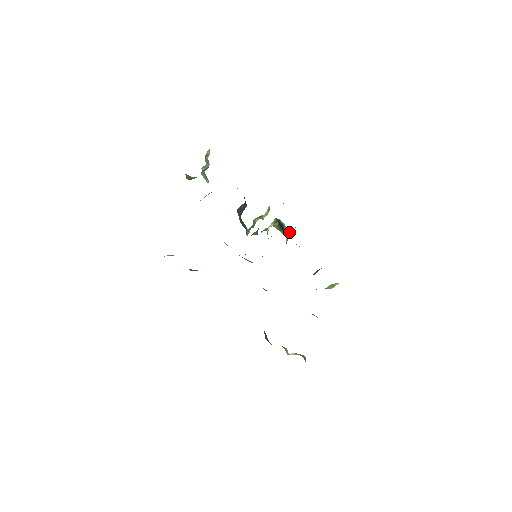
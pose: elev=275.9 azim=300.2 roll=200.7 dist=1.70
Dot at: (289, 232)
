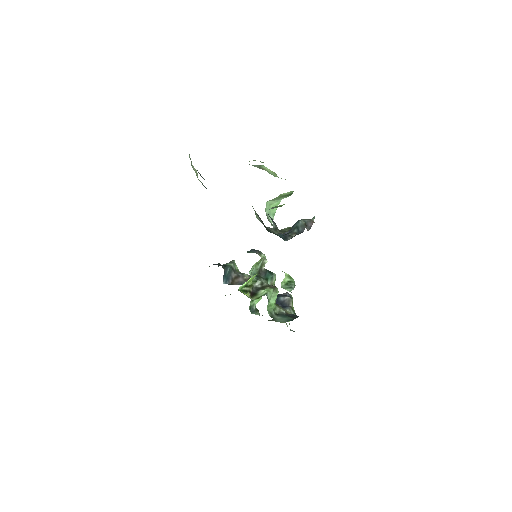
Dot at: (265, 294)
